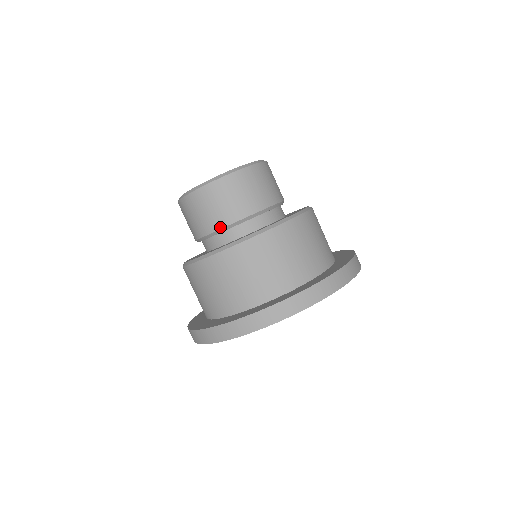
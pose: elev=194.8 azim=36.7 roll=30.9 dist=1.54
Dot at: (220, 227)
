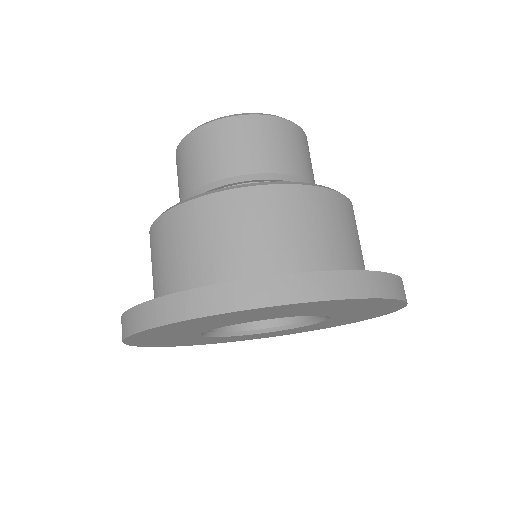
Dot at: occluded
